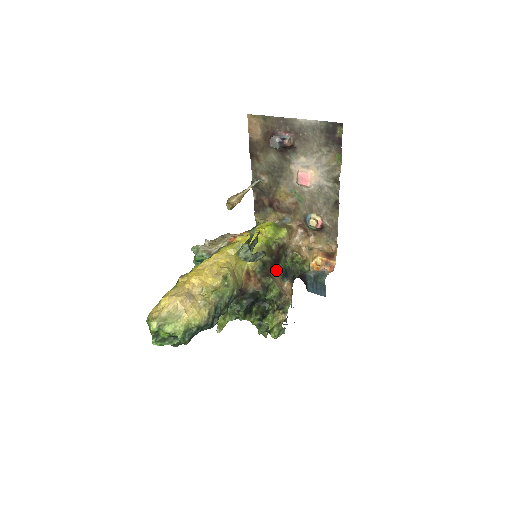
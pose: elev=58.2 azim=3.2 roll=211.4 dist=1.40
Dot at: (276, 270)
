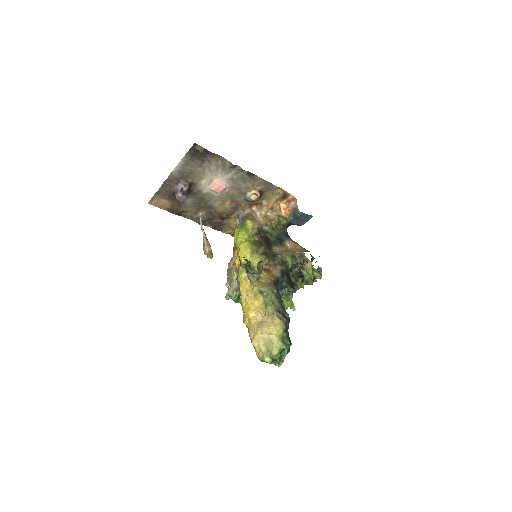
Dot at: (274, 247)
